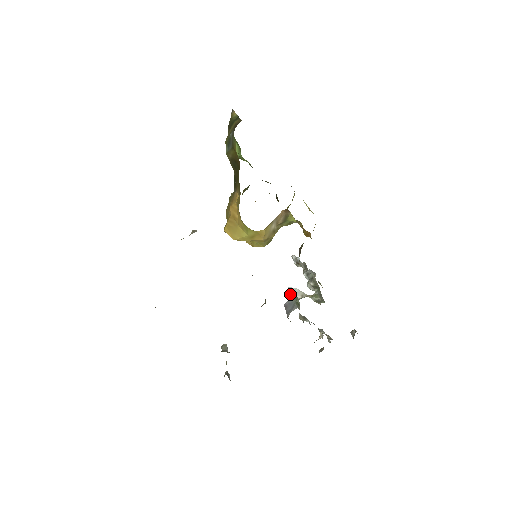
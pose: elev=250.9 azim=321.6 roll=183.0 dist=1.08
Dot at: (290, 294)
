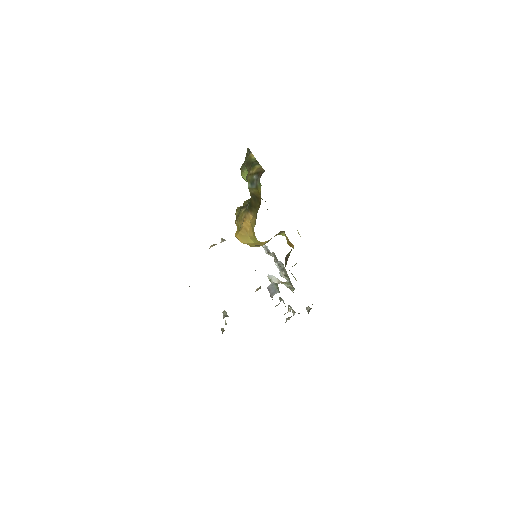
Dot at: (270, 279)
